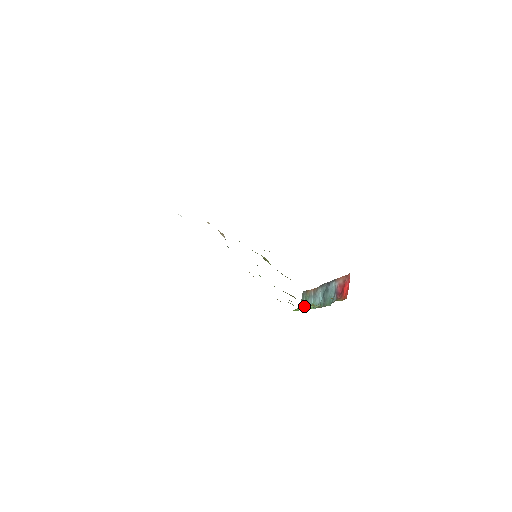
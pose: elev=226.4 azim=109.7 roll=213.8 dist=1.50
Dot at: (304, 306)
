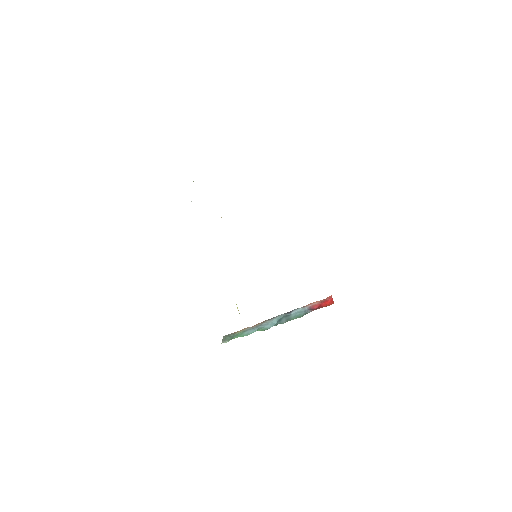
Dot at: (238, 336)
